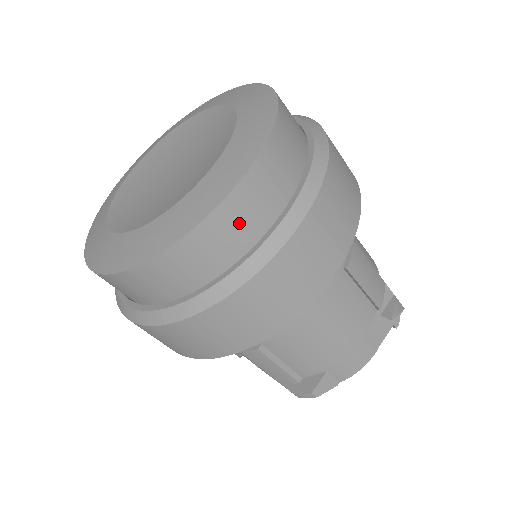
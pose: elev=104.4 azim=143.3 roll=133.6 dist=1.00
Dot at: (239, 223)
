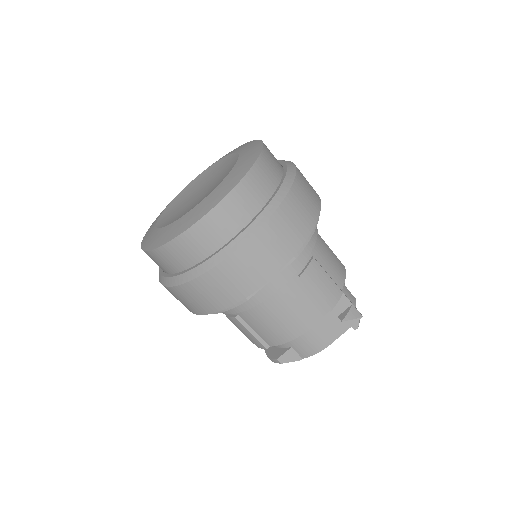
Dot at: (209, 235)
